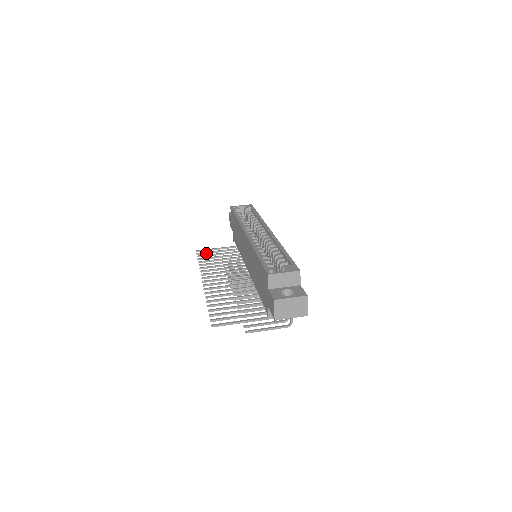
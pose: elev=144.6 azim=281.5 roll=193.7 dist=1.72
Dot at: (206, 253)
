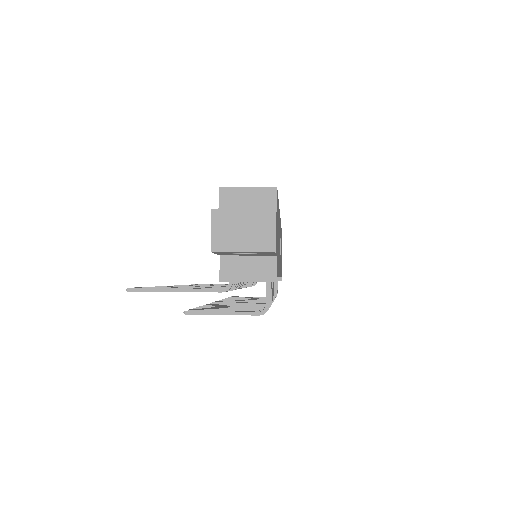
Dot at: occluded
